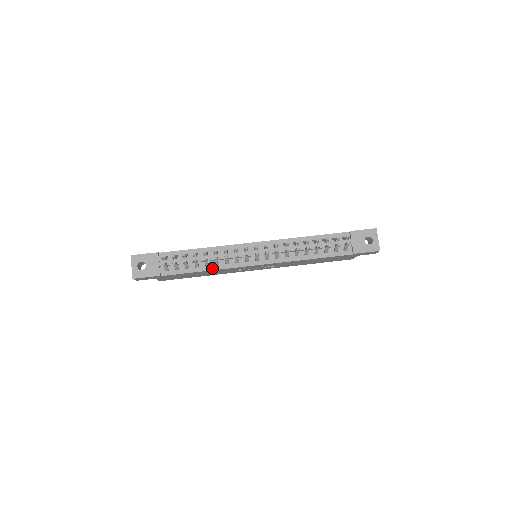
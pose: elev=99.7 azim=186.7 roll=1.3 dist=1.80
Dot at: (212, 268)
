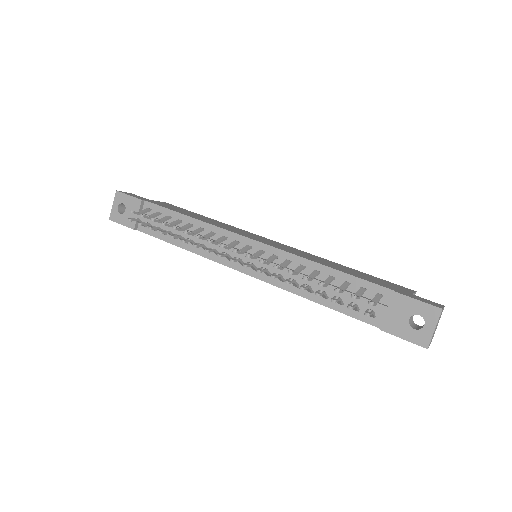
Dot at: (190, 248)
